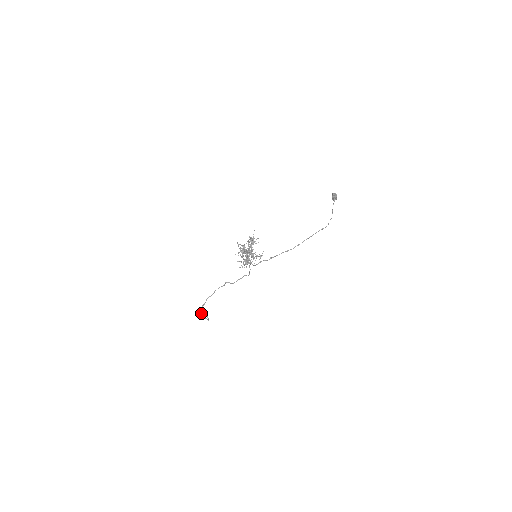
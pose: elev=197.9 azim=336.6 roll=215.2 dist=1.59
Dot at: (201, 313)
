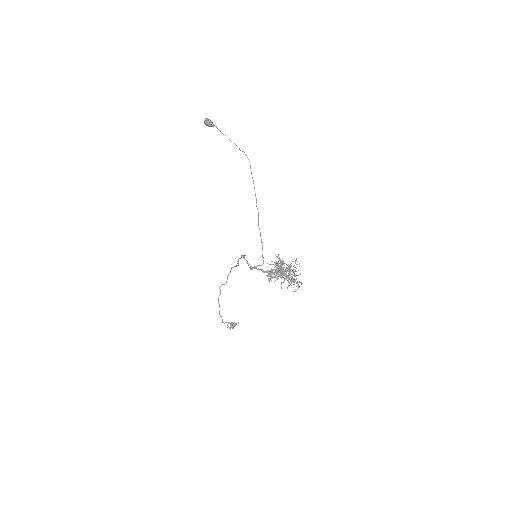
Dot at: (227, 327)
